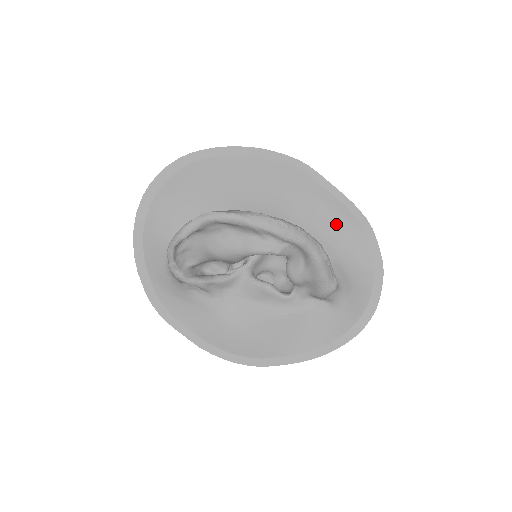
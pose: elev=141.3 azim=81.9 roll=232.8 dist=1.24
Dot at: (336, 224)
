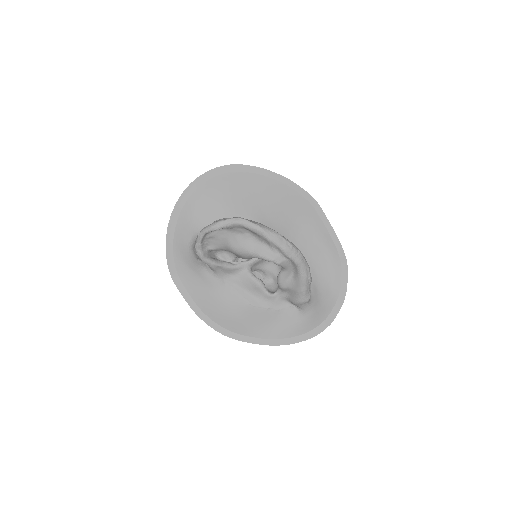
Dot at: (323, 254)
